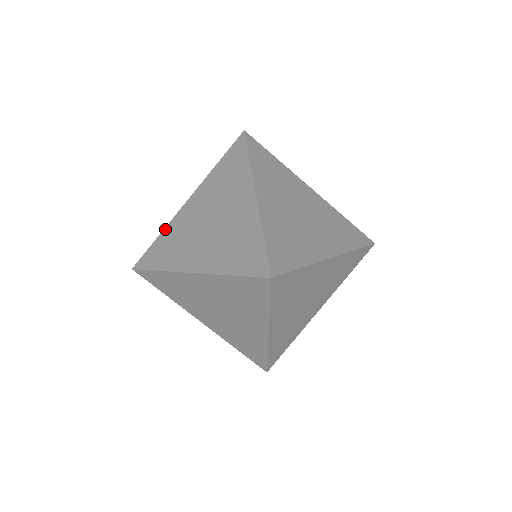
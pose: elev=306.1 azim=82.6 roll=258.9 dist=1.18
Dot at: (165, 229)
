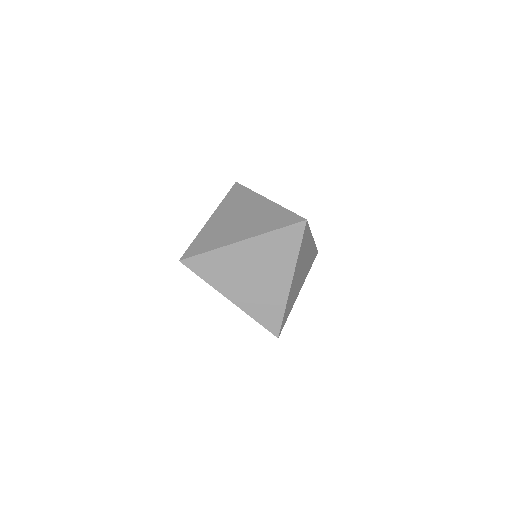
Dot at: (199, 234)
